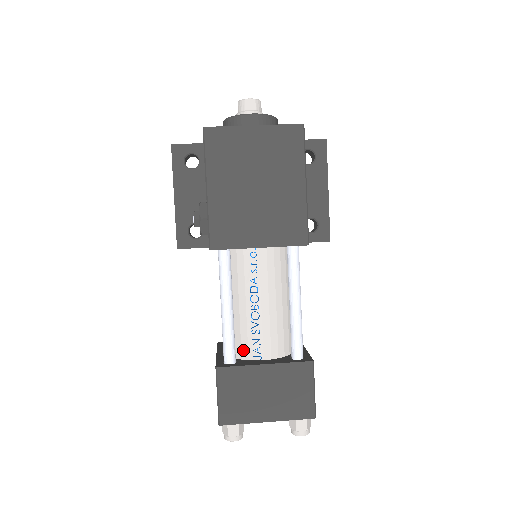
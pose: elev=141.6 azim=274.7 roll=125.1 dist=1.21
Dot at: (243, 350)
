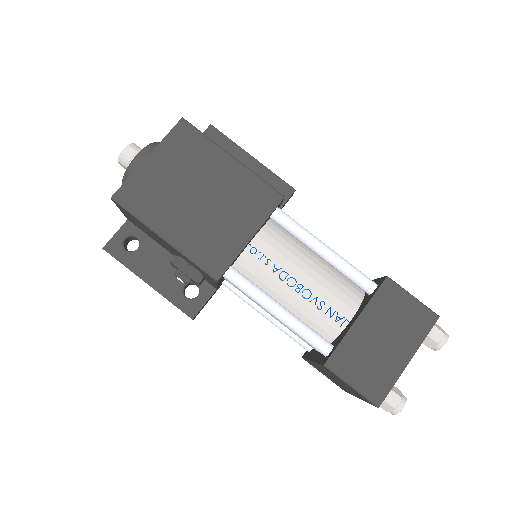
Dot at: (328, 331)
